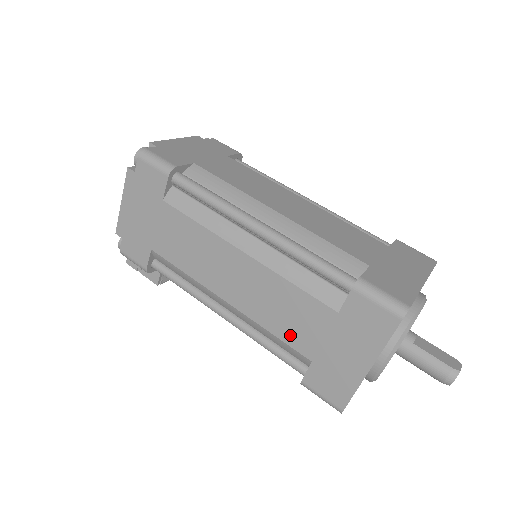
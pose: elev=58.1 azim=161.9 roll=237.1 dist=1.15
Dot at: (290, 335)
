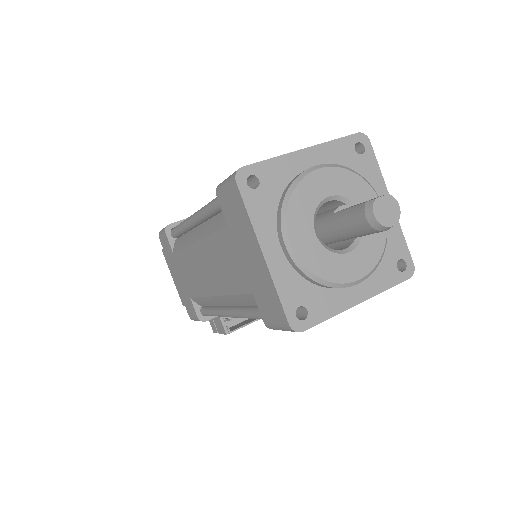
Dot at: (236, 283)
